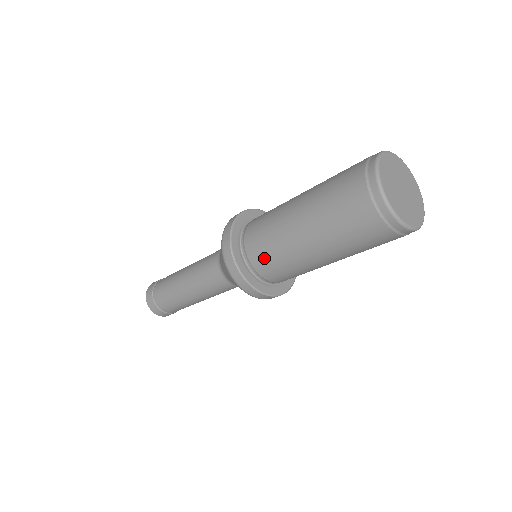
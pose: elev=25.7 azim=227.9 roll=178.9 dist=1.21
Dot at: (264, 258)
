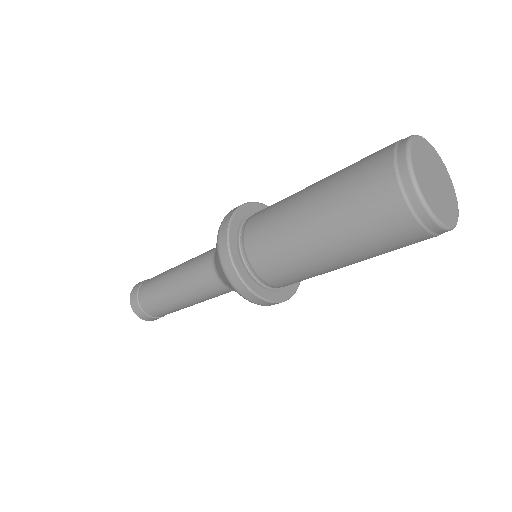
Dot at: (280, 275)
